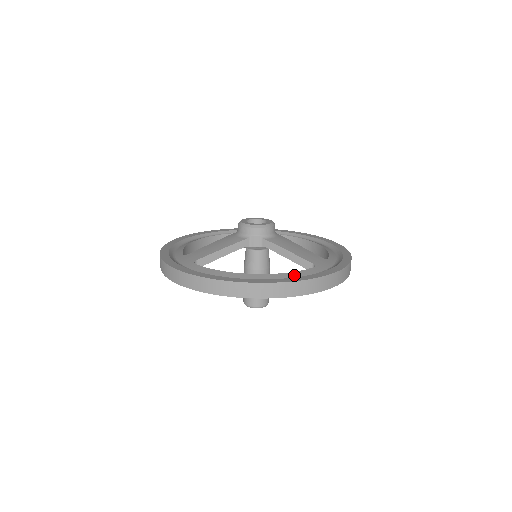
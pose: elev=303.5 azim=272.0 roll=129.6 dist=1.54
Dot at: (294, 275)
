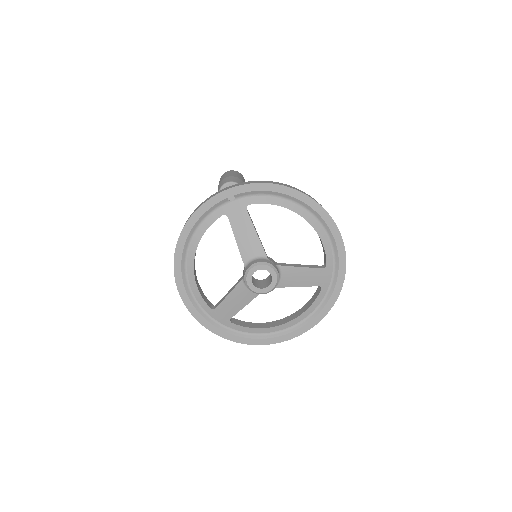
Dot at: (310, 310)
